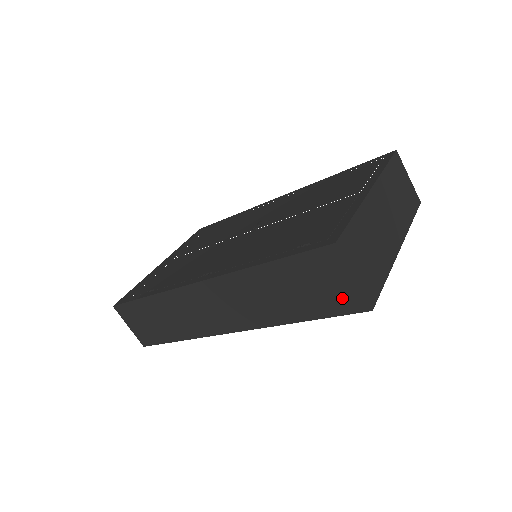
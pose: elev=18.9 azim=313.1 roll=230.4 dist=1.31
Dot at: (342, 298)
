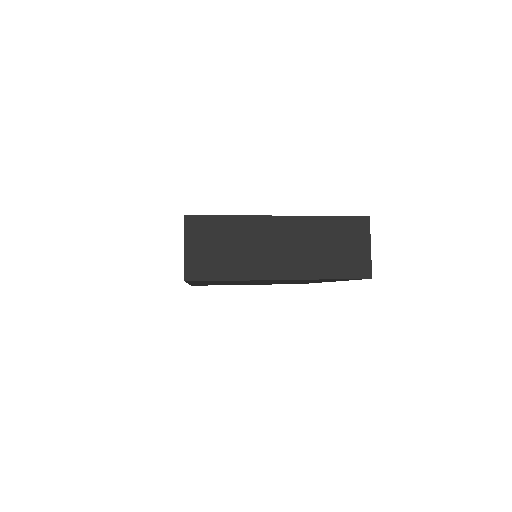
Dot at: occluded
